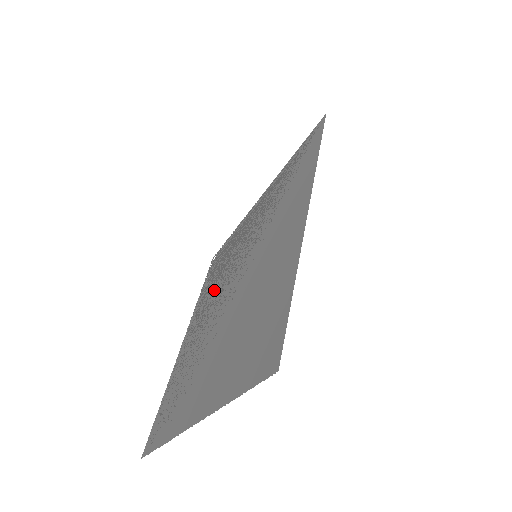
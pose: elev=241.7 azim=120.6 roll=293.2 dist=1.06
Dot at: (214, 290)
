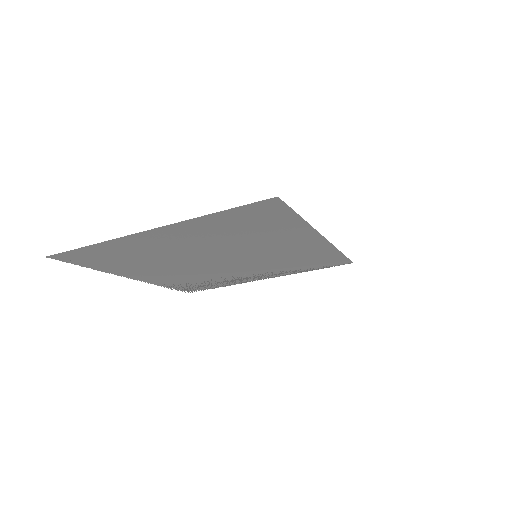
Dot at: (191, 273)
